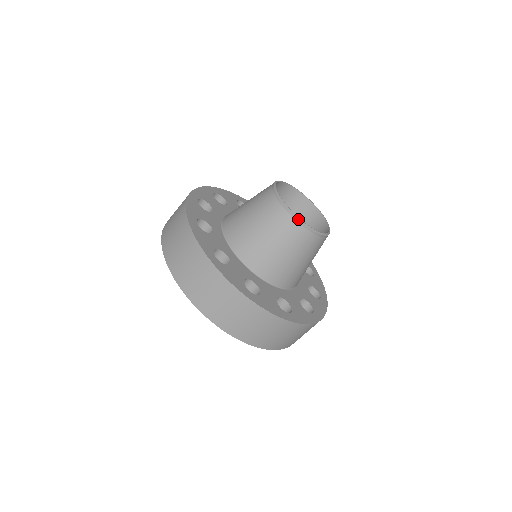
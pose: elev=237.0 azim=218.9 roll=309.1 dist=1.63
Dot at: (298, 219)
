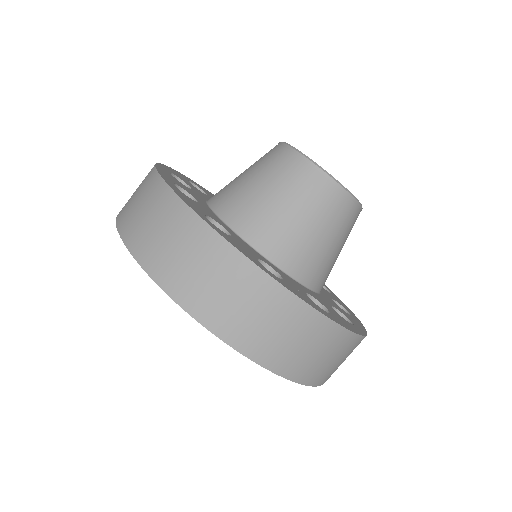
Dot at: (348, 191)
